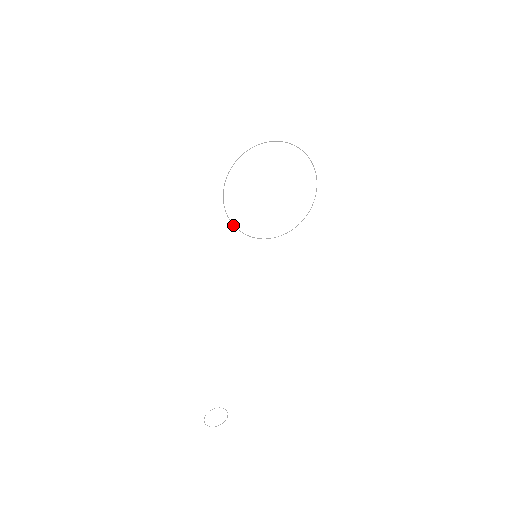
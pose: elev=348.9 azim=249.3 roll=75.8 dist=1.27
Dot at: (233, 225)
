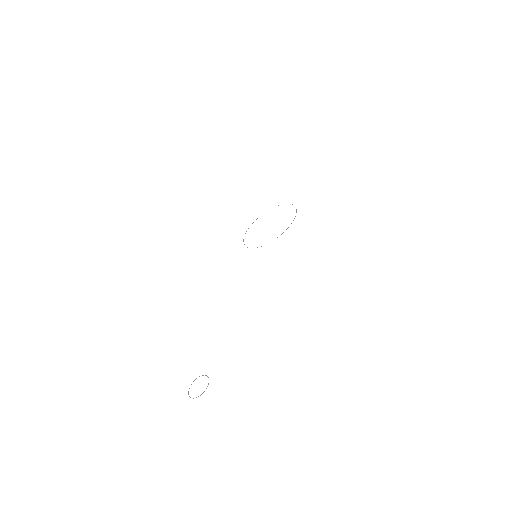
Dot at: occluded
